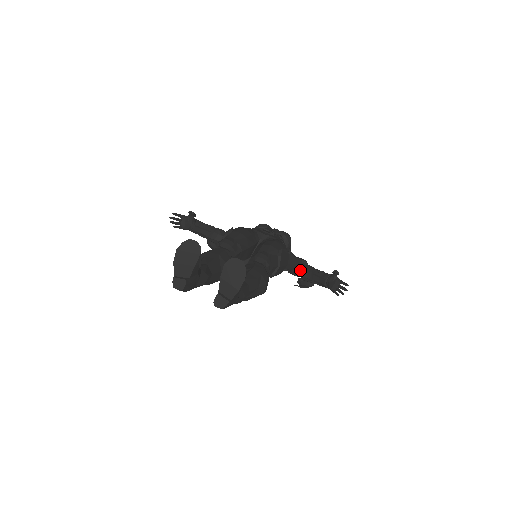
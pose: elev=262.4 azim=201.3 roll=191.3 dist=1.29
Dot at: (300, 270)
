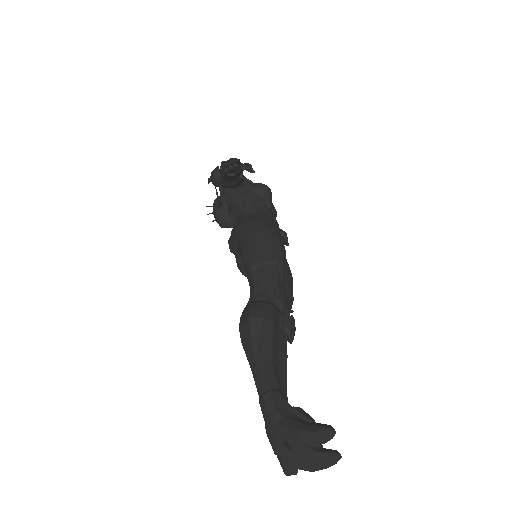
Dot at: occluded
